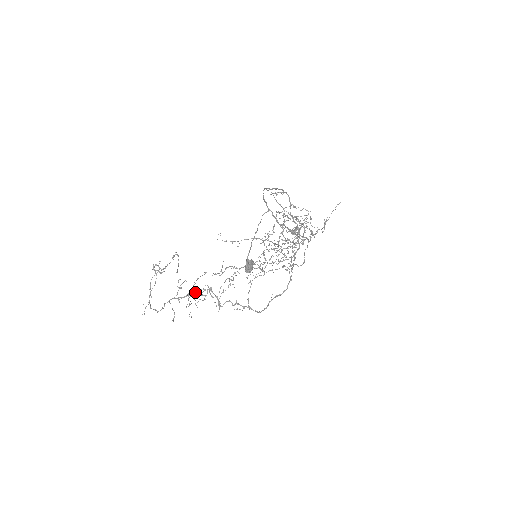
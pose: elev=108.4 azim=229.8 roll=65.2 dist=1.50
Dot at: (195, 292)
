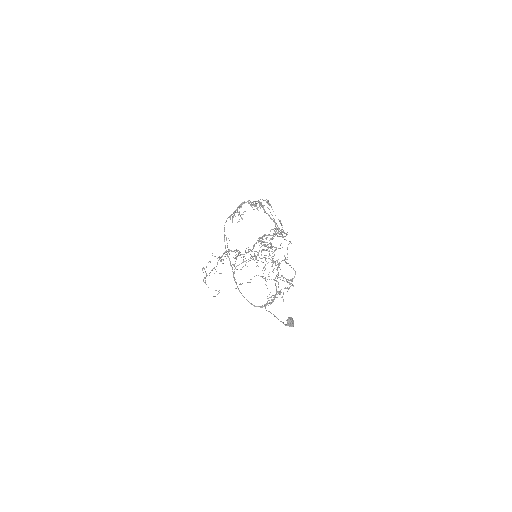
Dot at: occluded
